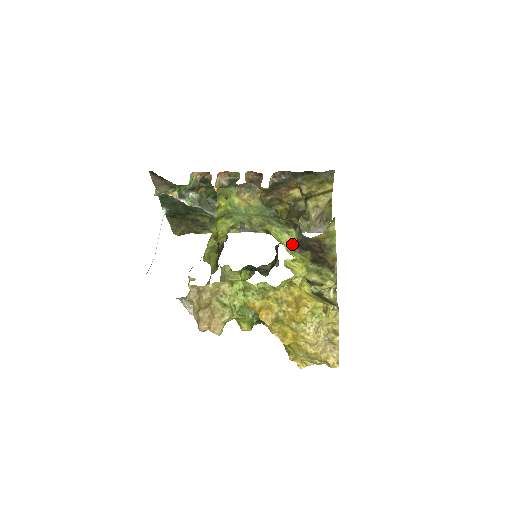
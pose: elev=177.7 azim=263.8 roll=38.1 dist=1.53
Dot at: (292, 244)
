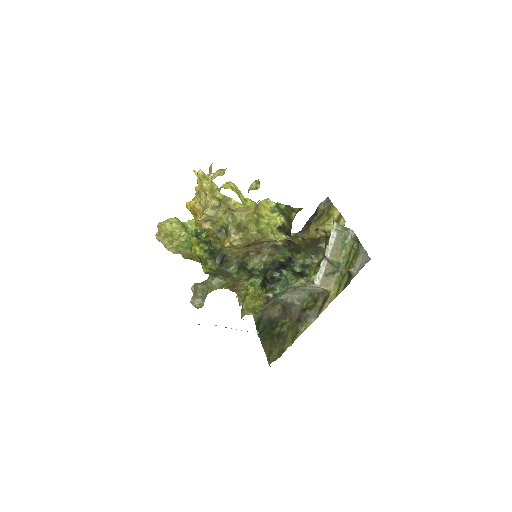
Dot at: occluded
